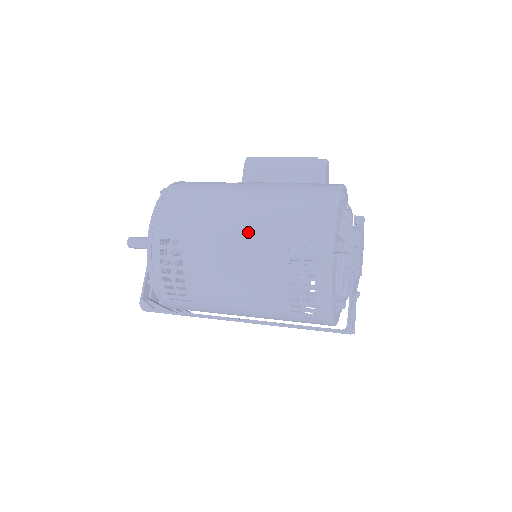
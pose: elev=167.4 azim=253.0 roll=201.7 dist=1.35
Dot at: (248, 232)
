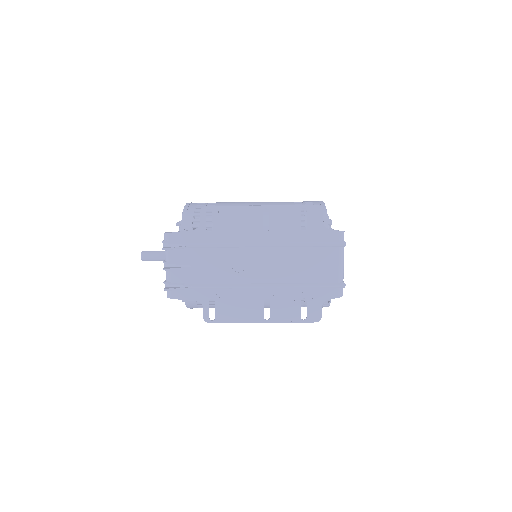
Dot at: occluded
